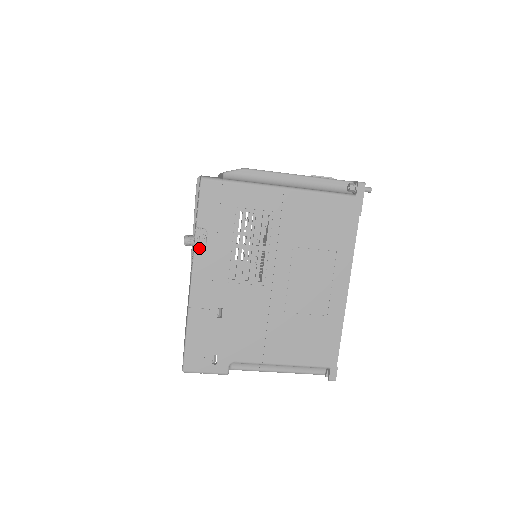
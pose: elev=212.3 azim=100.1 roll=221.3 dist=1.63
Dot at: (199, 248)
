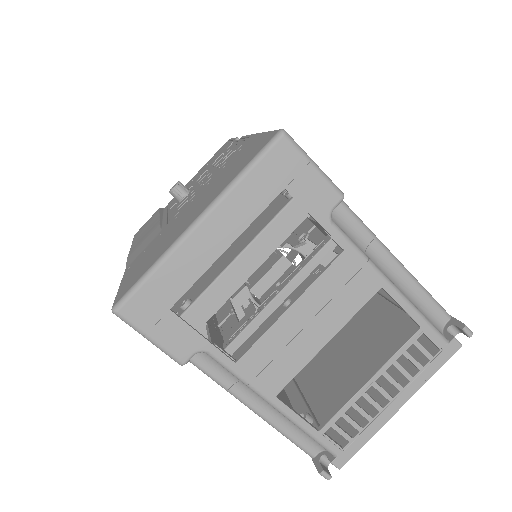
Dot at: occluded
